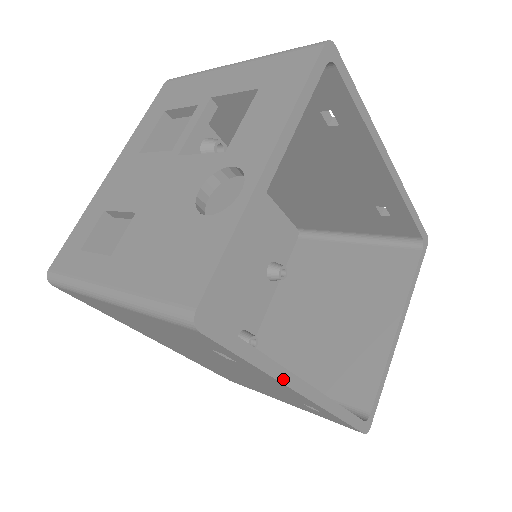
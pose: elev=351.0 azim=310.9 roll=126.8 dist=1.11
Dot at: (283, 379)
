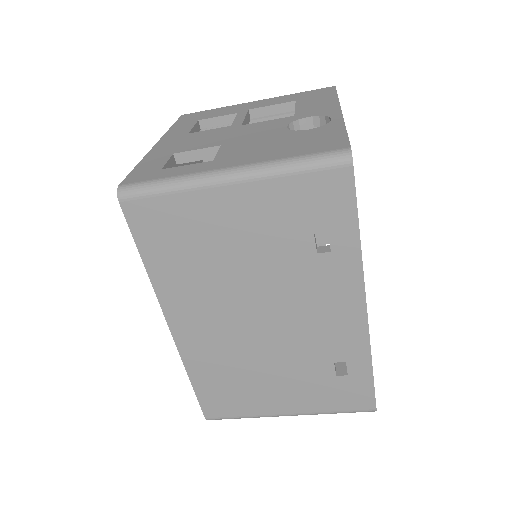
Dot at: (363, 273)
